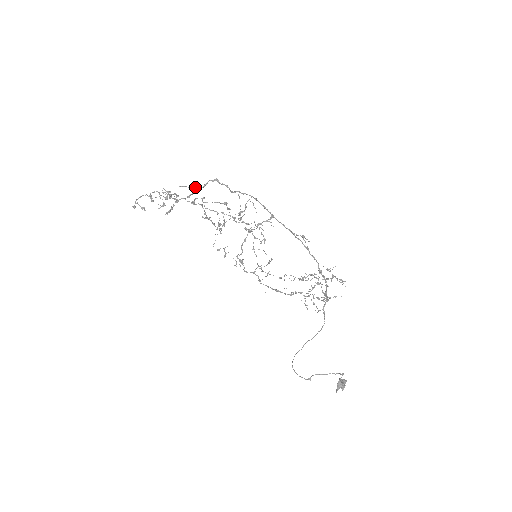
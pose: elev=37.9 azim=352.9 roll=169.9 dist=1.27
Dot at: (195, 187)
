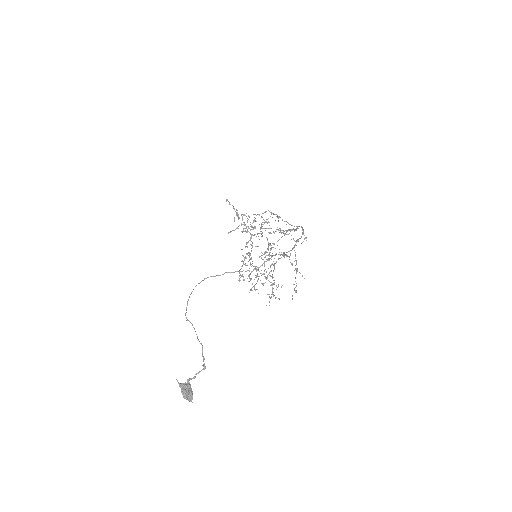
Dot at: occluded
